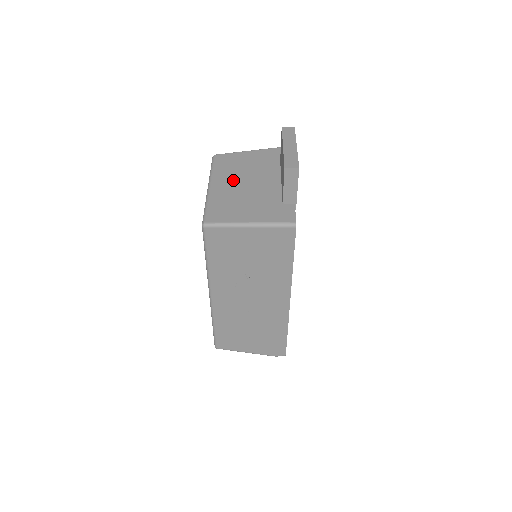
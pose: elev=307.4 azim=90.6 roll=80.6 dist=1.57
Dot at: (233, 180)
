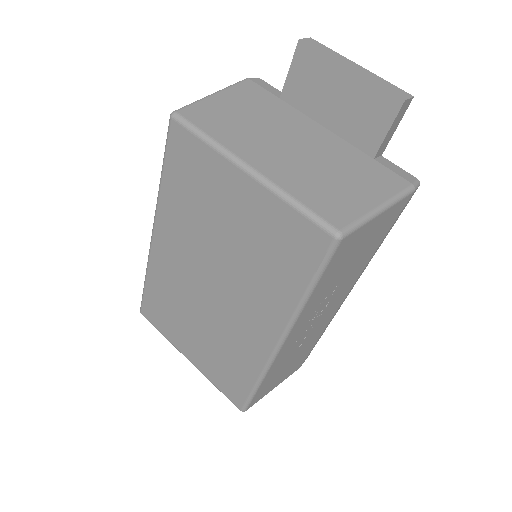
Dot at: (269, 146)
